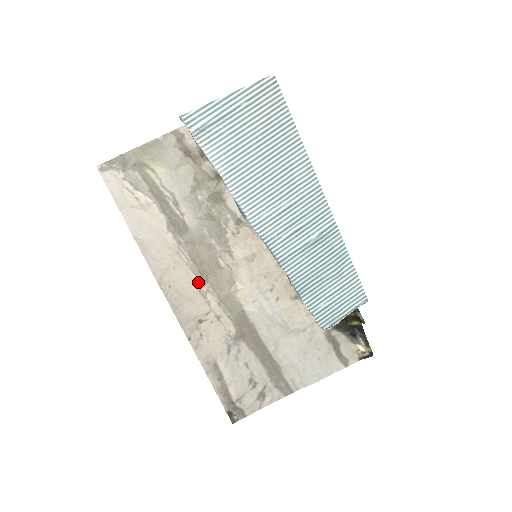
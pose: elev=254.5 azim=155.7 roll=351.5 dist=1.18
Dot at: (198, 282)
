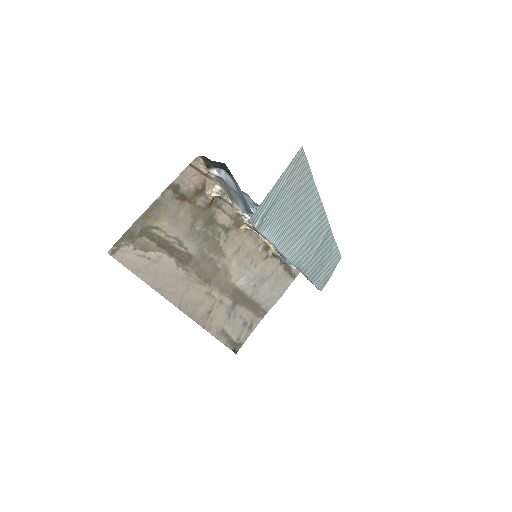
Dot at: (204, 288)
